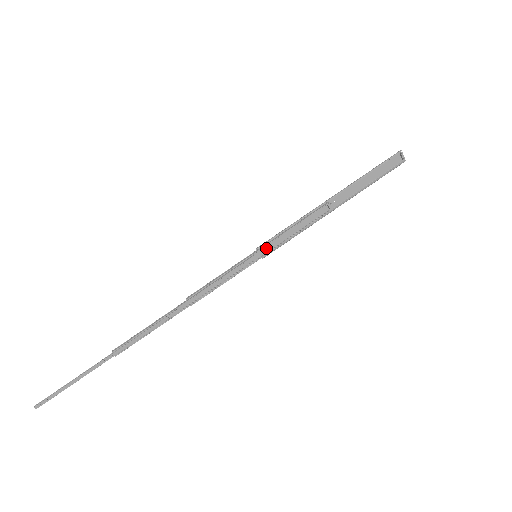
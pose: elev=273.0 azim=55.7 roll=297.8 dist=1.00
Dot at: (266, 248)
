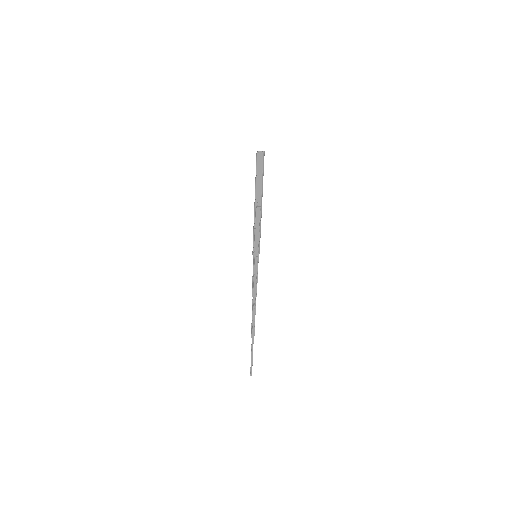
Dot at: (256, 249)
